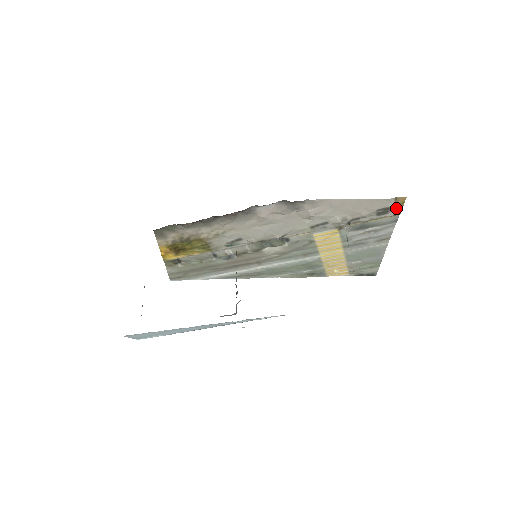
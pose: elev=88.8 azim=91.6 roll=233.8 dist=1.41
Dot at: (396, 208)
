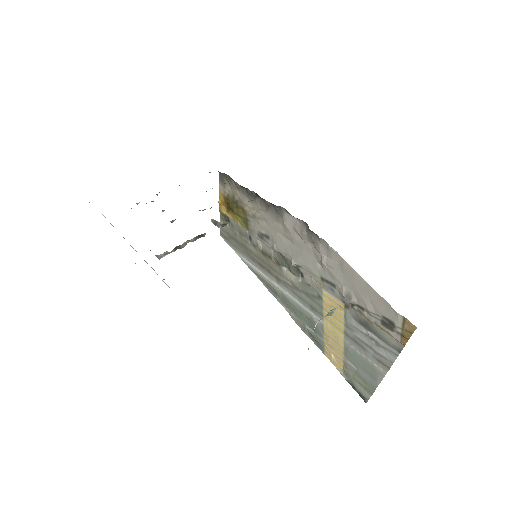
Dot at: (402, 333)
